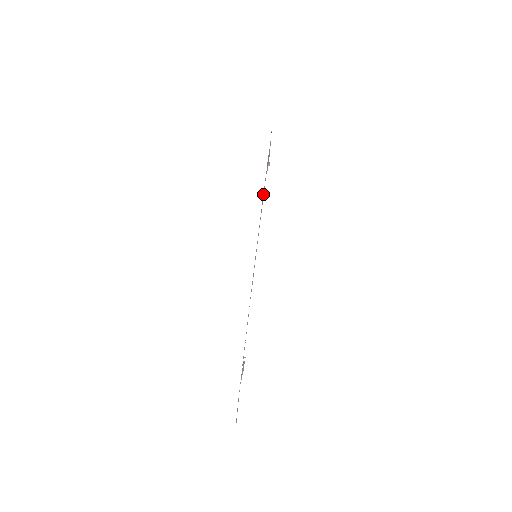
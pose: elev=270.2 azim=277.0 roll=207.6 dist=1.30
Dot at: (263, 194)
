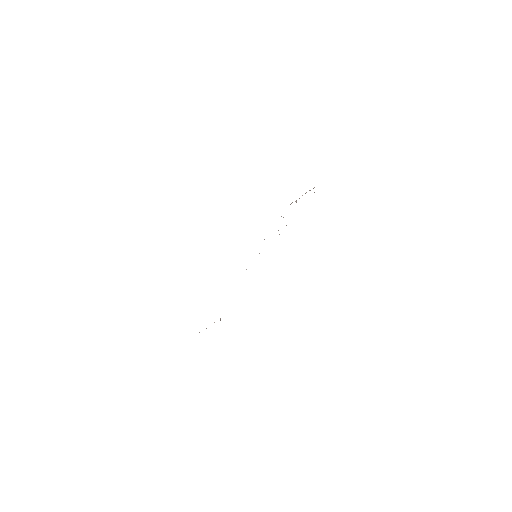
Dot at: occluded
